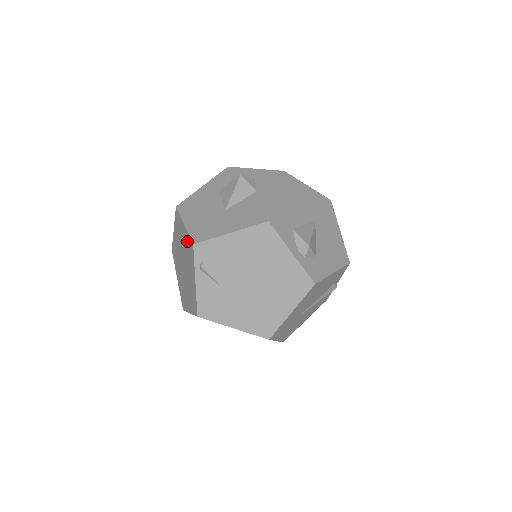
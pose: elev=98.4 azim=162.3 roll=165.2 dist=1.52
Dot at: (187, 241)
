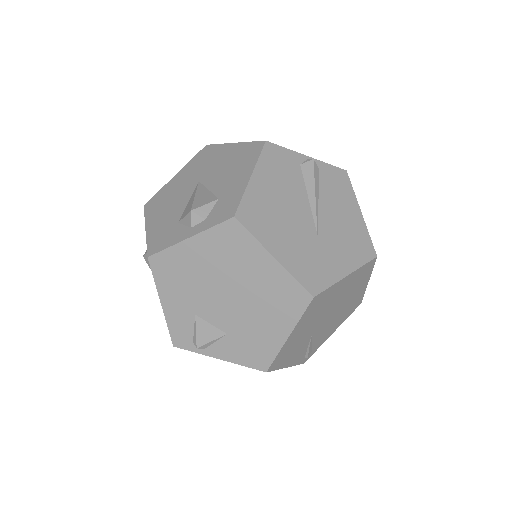
Dot at: occluded
